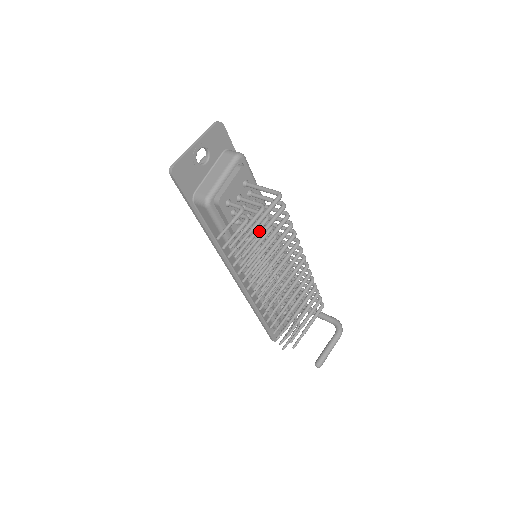
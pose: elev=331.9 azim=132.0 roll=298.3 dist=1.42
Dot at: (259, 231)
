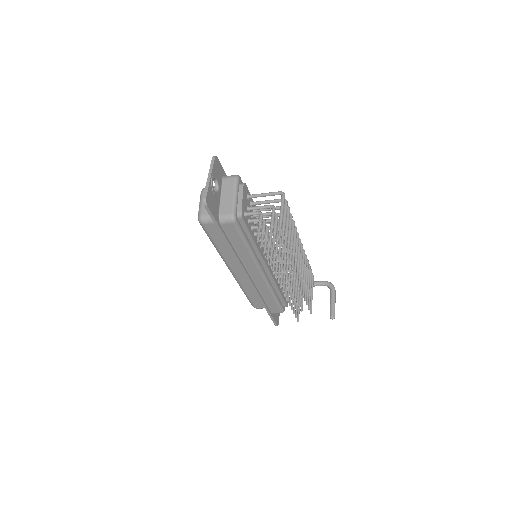
Dot at: occluded
